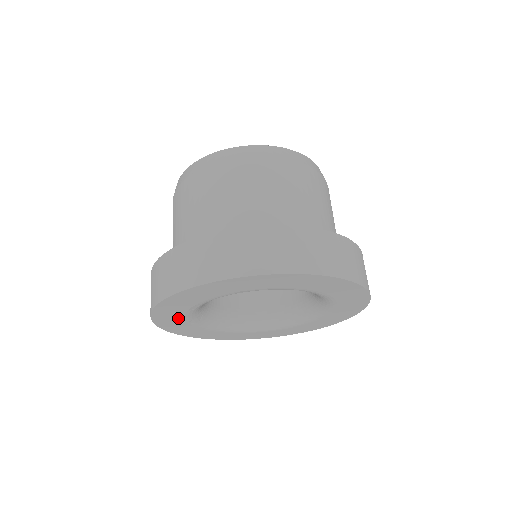
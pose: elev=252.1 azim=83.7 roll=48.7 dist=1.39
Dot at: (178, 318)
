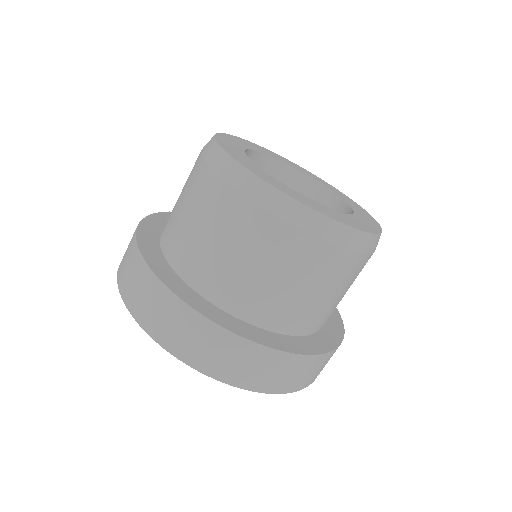
Dot at: occluded
